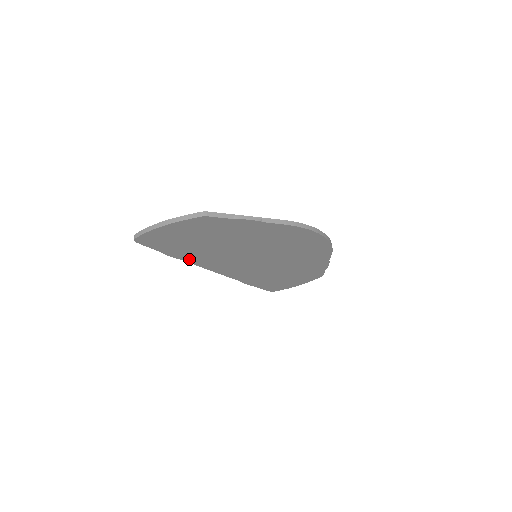
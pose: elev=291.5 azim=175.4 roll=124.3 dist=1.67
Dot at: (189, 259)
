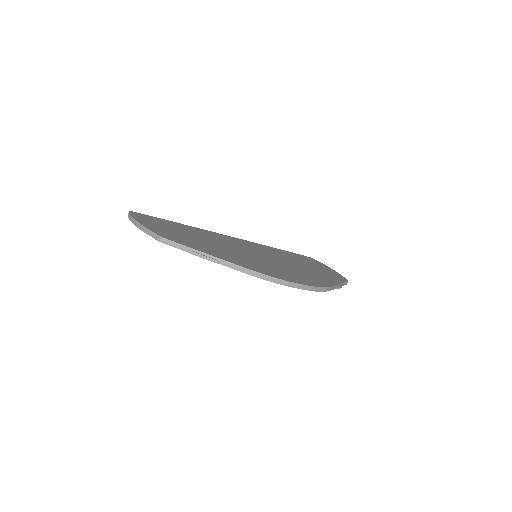
Dot at: occluded
